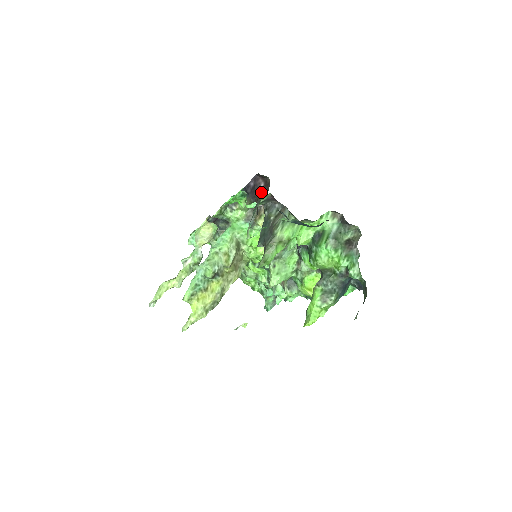
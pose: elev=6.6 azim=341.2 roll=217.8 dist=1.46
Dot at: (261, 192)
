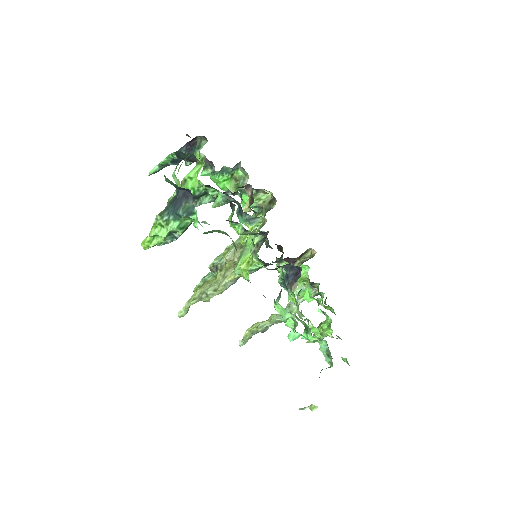
Dot at: occluded
